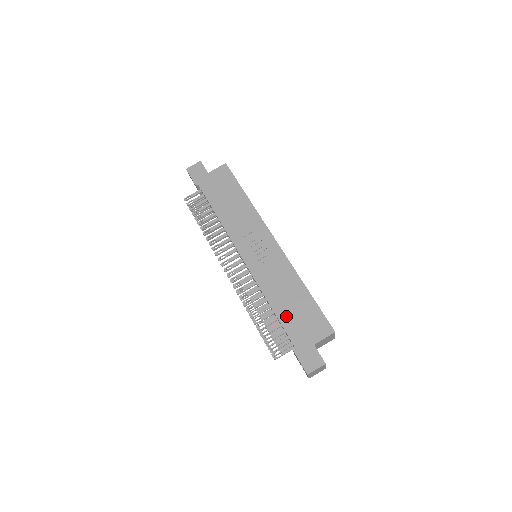
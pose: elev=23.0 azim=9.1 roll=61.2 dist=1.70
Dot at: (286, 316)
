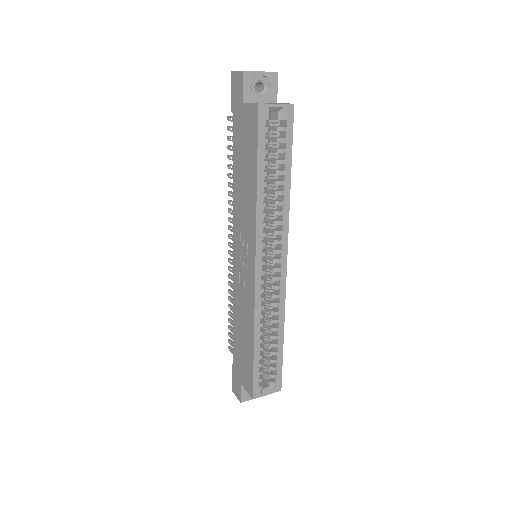
Dot at: (236, 341)
